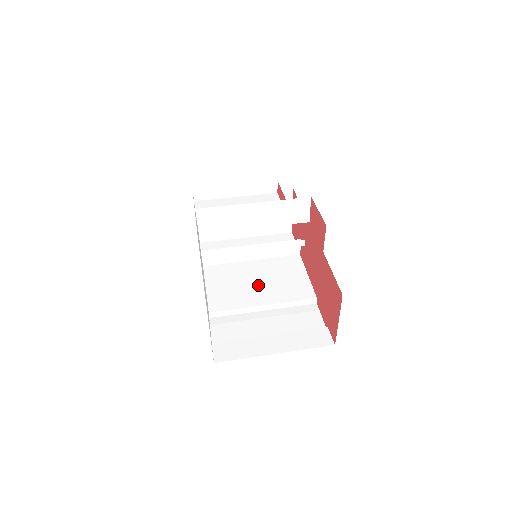
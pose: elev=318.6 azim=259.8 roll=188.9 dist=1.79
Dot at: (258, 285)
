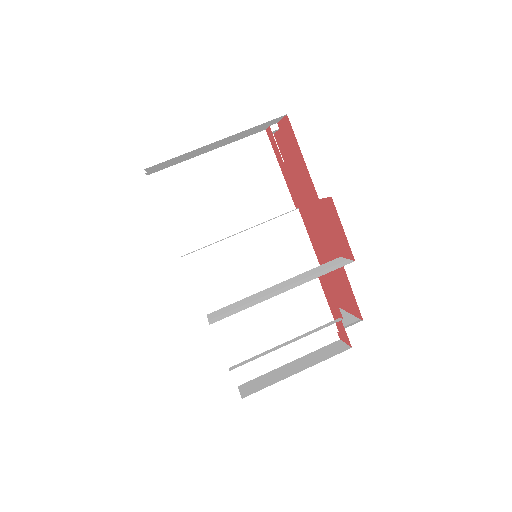
Dot at: (276, 329)
